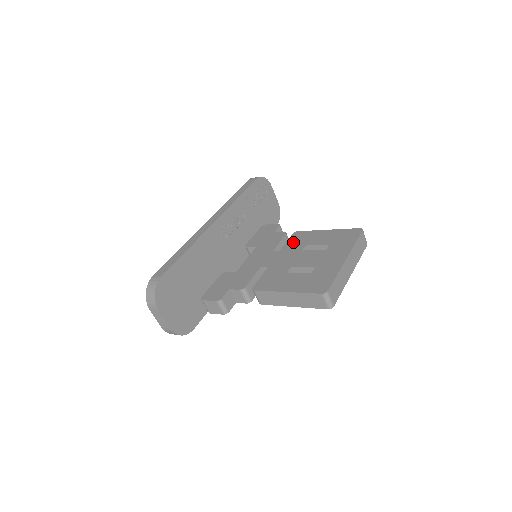
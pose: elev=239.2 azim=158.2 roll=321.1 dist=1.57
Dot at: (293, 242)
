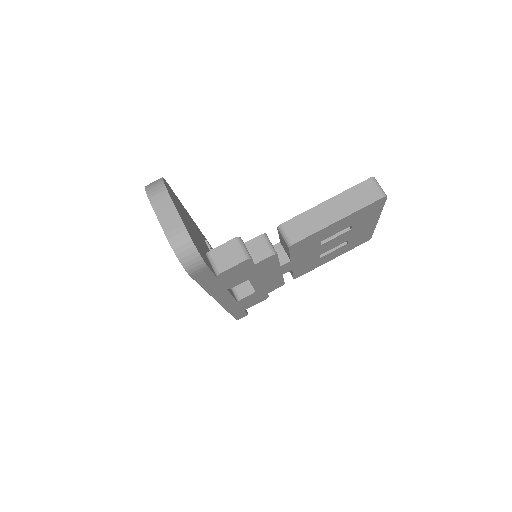
Dot at: occluded
